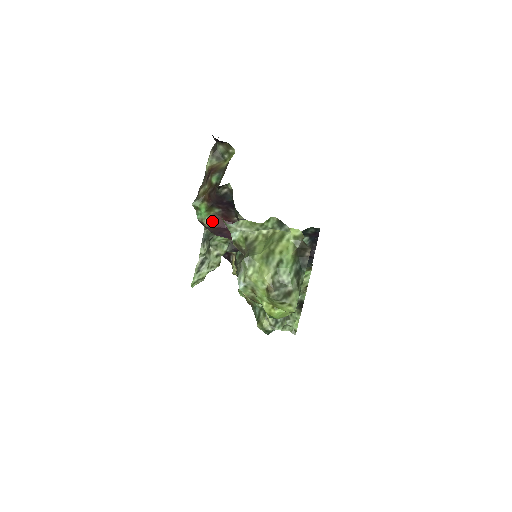
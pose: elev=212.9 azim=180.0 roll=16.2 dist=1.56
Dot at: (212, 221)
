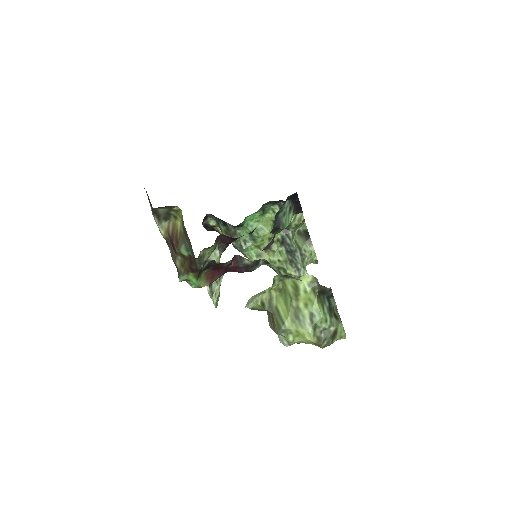
Dot at: (207, 280)
